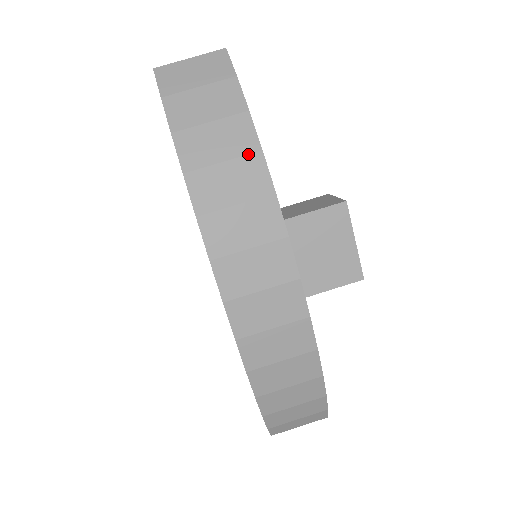
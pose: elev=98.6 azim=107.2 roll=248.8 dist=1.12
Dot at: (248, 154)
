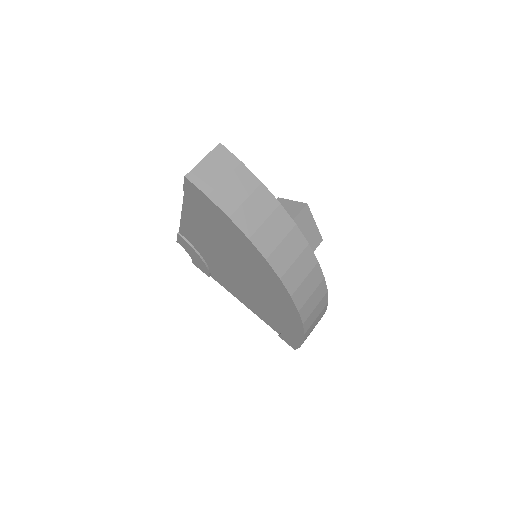
Dot at: (275, 210)
